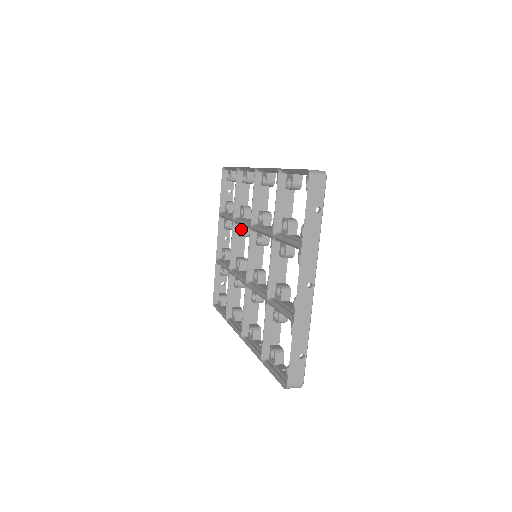
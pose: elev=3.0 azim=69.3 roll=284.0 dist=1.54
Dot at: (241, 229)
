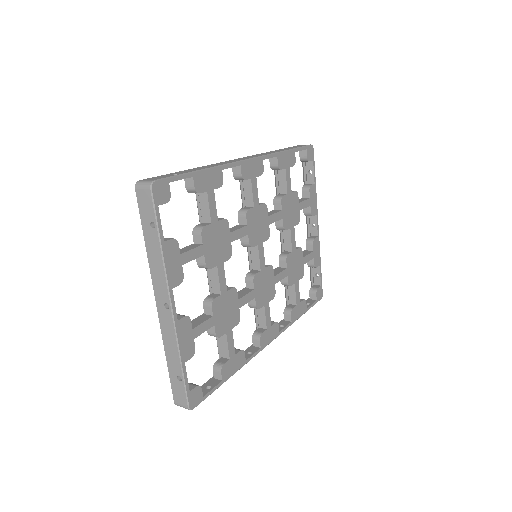
Dot at: occluded
